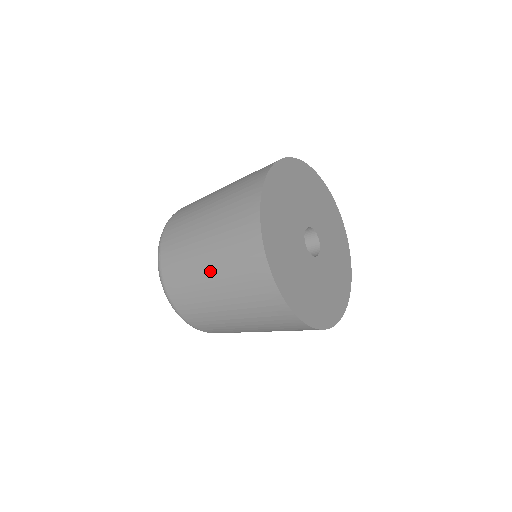
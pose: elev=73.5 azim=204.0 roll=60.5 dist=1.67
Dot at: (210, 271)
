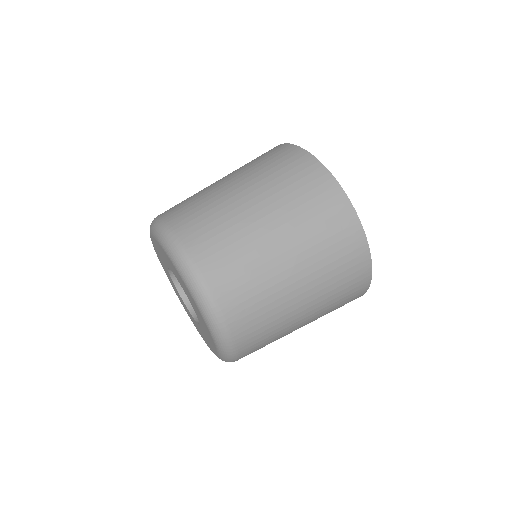
Dot at: (260, 207)
